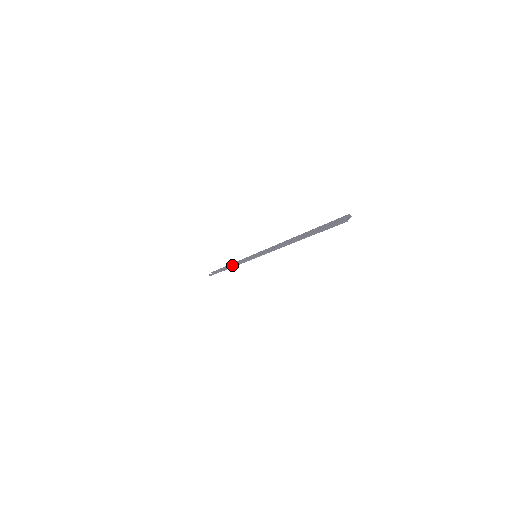
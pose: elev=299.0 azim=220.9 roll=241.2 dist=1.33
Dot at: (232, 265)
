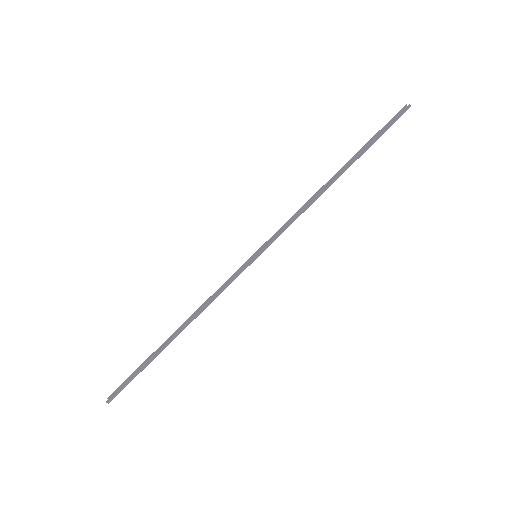
Dot at: (195, 314)
